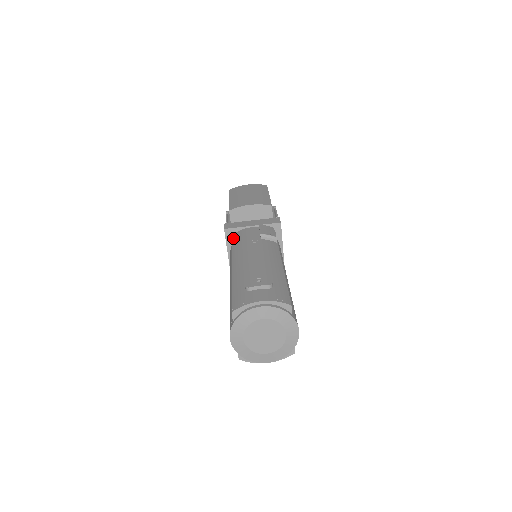
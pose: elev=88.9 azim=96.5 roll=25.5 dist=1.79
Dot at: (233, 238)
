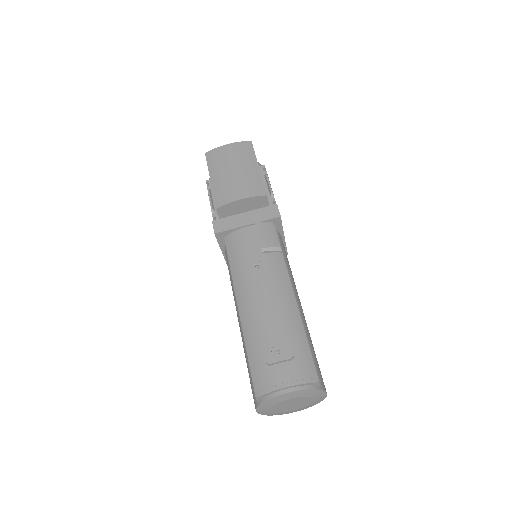
Dot at: (227, 245)
